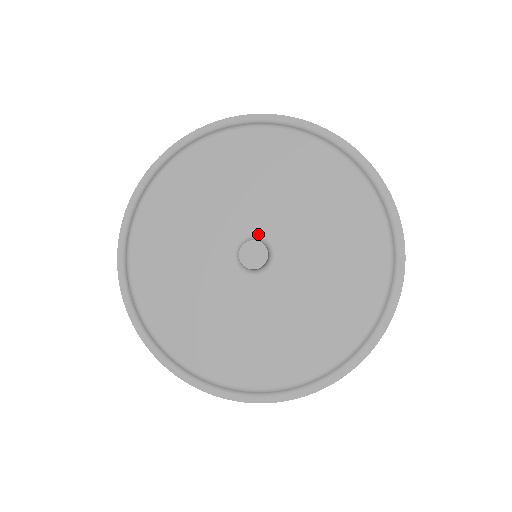
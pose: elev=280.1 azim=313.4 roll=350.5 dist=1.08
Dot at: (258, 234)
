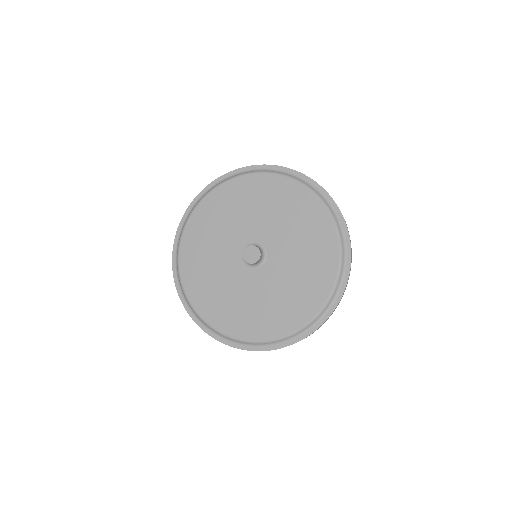
Dot at: (254, 242)
